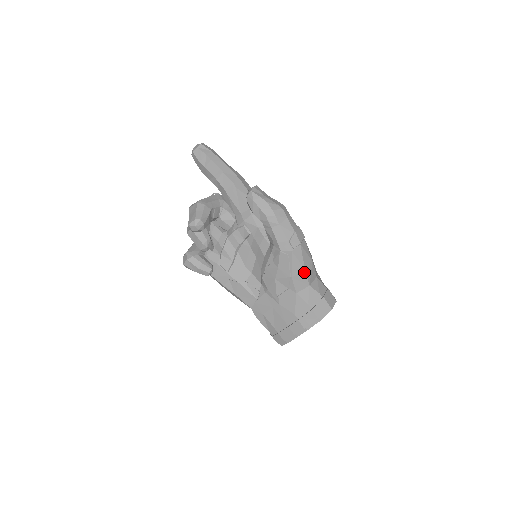
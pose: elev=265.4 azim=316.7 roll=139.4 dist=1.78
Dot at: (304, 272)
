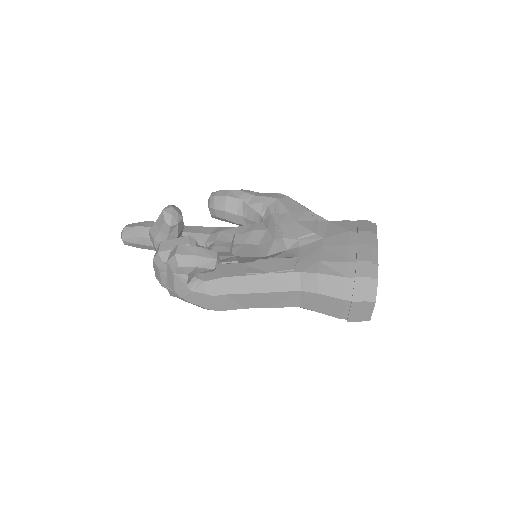
Dot at: occluded
